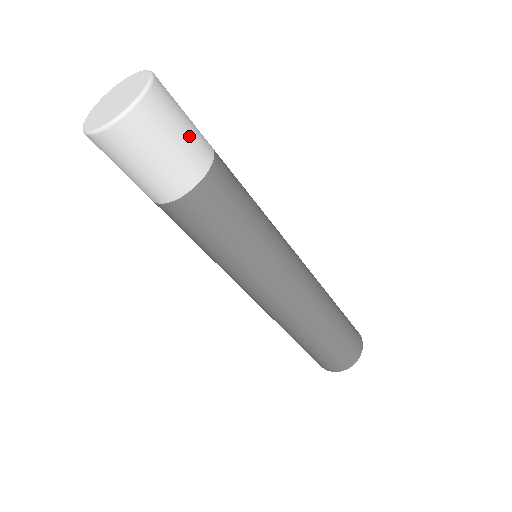
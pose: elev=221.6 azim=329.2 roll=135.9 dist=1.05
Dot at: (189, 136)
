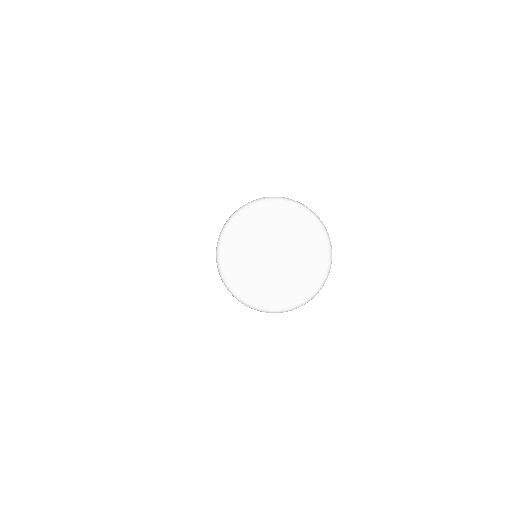
Dot at: occluded
